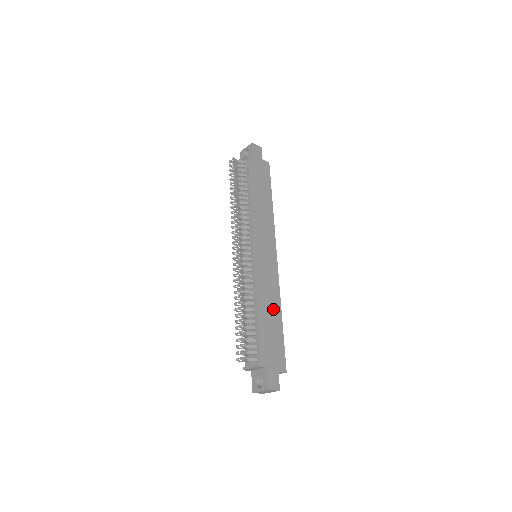
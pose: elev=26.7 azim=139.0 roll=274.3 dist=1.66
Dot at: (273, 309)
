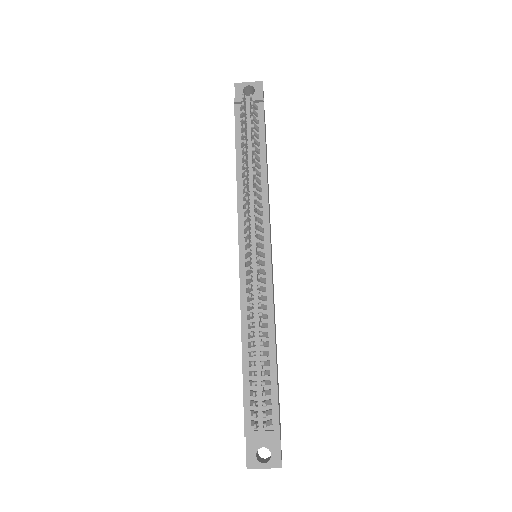
Dot at: occluded
